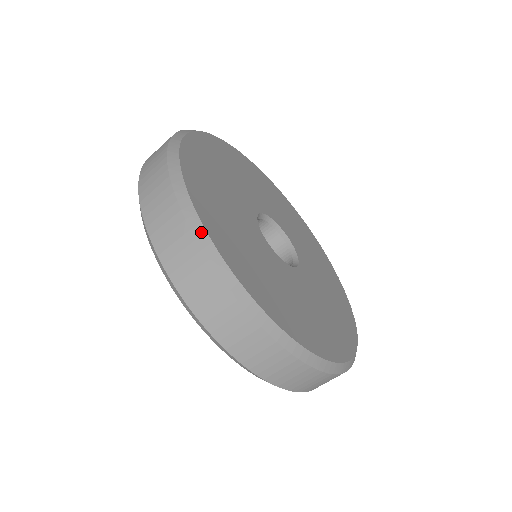
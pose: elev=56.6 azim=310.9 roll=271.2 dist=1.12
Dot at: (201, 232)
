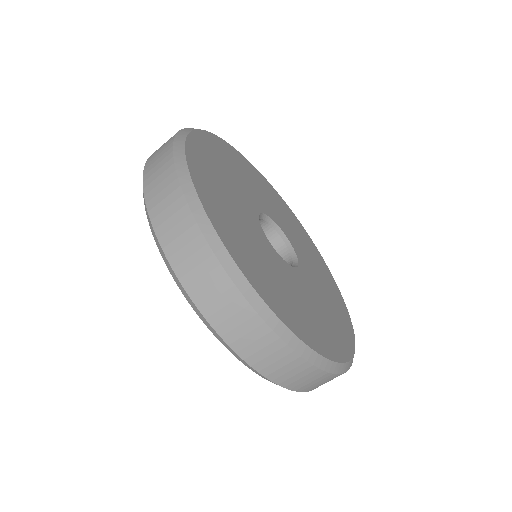
Dot at: (207, 226)
